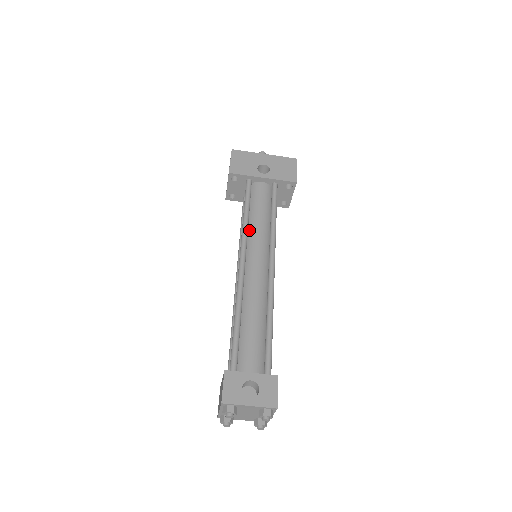
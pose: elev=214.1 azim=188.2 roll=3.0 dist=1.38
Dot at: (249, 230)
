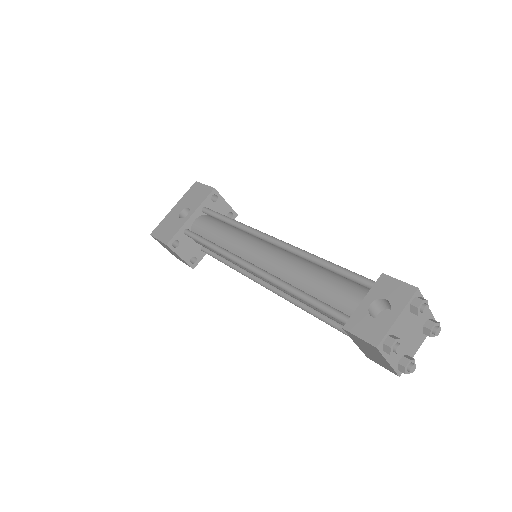
Dot at: (227, 249)
